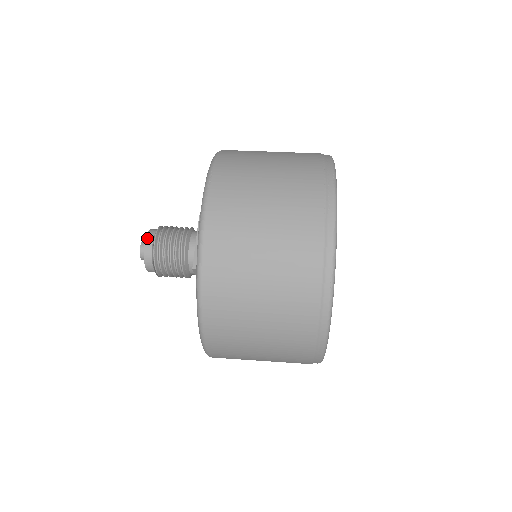
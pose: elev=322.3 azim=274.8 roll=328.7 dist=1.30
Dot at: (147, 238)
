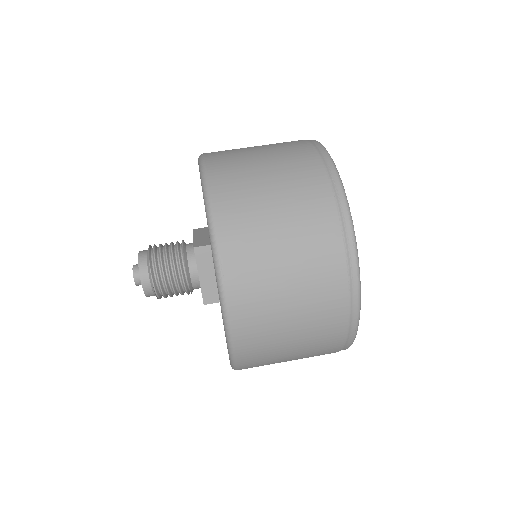
Dot at: (142, 278)
